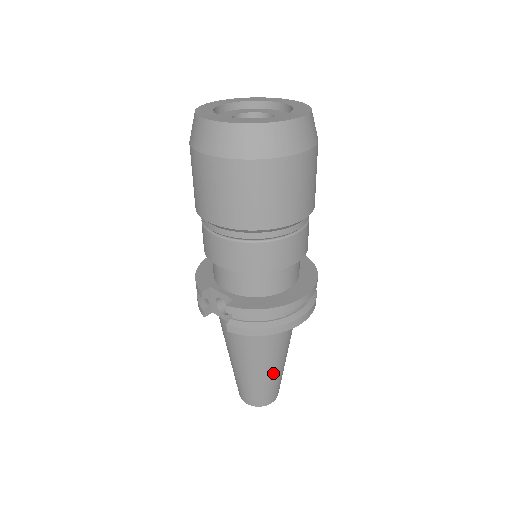
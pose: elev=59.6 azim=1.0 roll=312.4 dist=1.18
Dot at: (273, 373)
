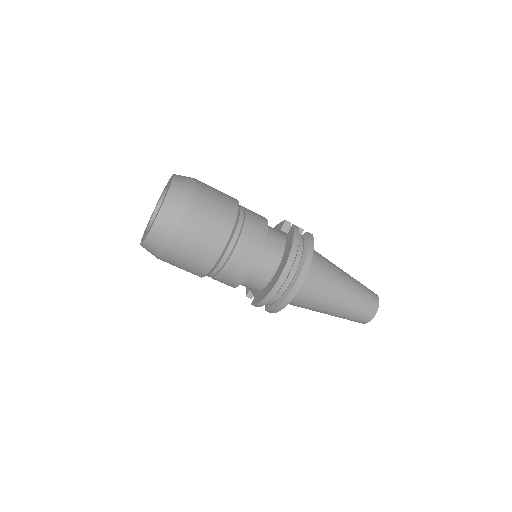
Dot at: (342, 307)
